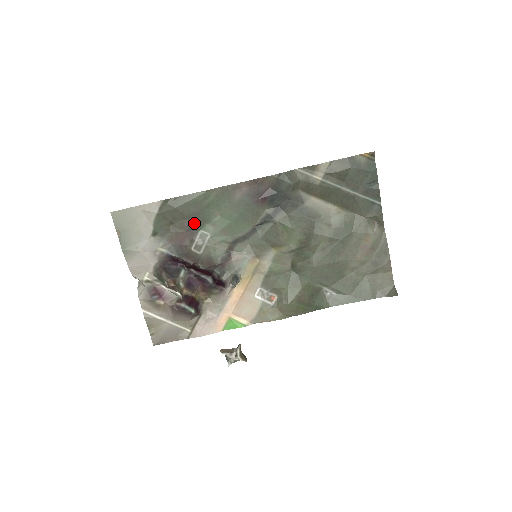
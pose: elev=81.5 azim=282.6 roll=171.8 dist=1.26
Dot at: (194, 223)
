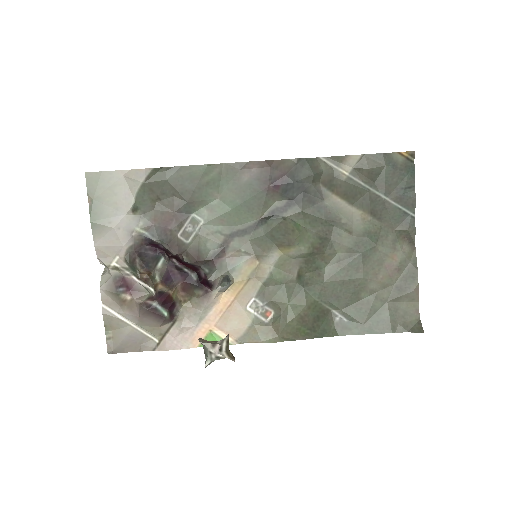
Dot at: (186, 203)
